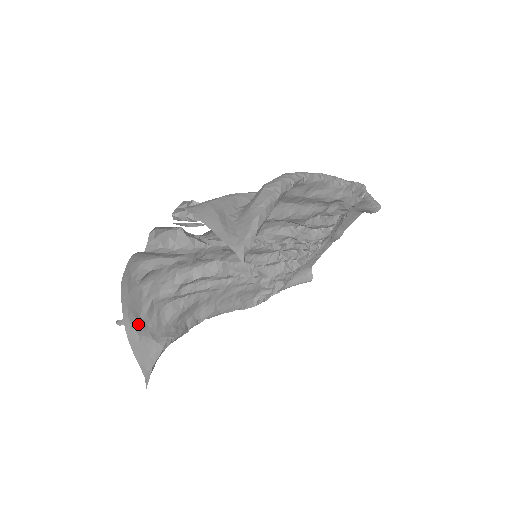
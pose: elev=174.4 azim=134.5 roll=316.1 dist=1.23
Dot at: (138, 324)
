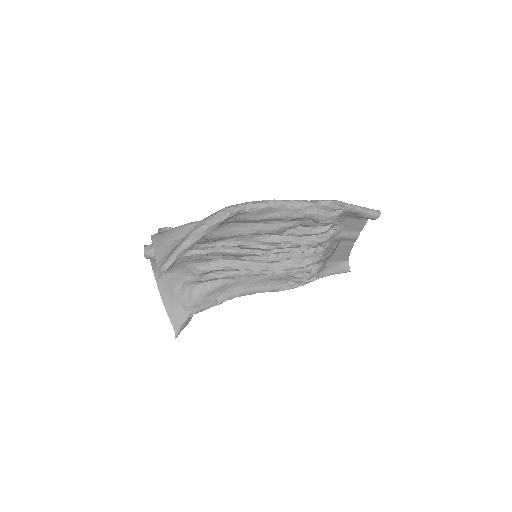
Dot at: (172, 298)
